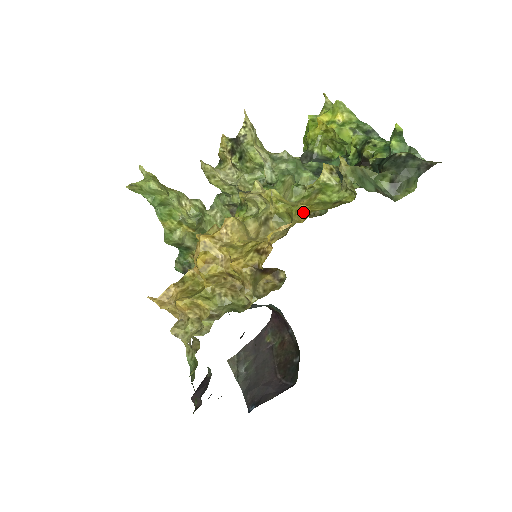
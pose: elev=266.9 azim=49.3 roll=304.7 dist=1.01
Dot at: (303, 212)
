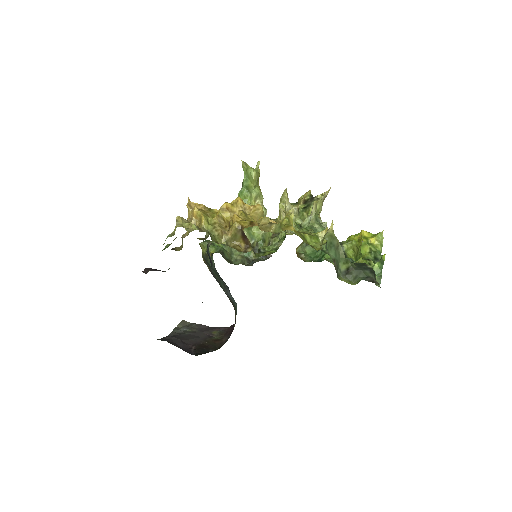
Dot at: (290, 228)
